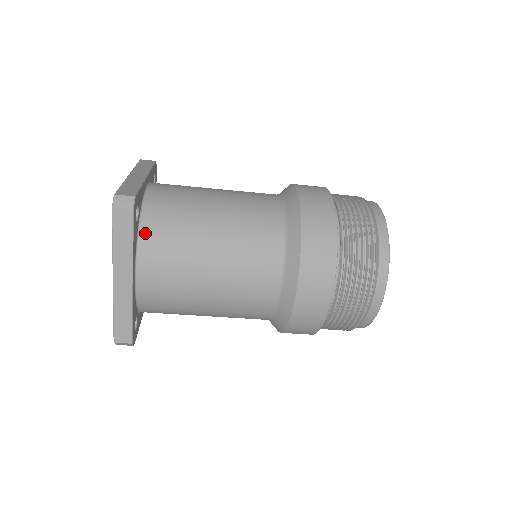
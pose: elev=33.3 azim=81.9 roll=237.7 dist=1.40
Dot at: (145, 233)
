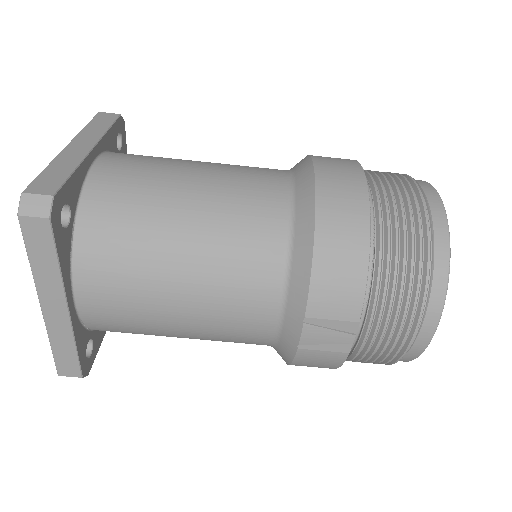
Dot at: occluded
